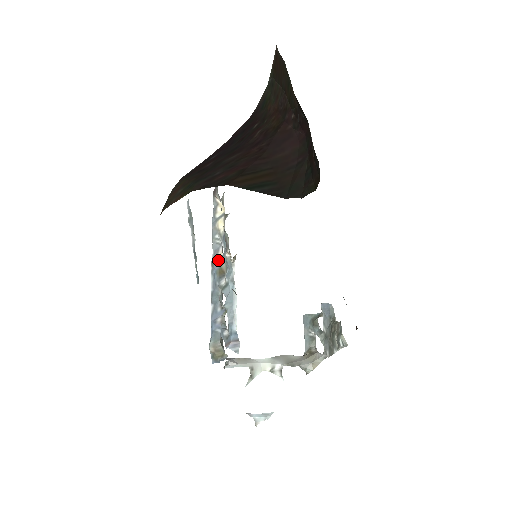
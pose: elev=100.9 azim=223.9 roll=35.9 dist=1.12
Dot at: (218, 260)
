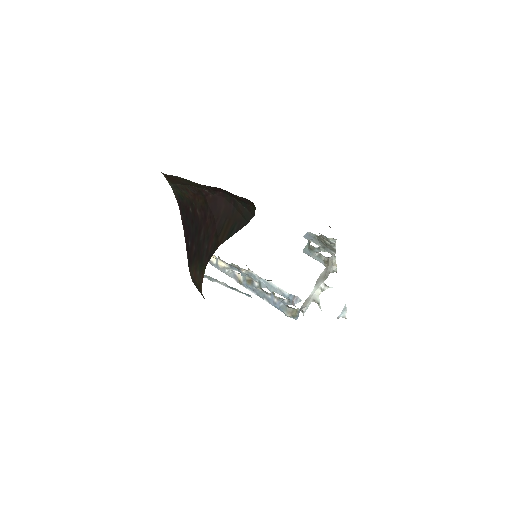
Dot at: (241, 279)
